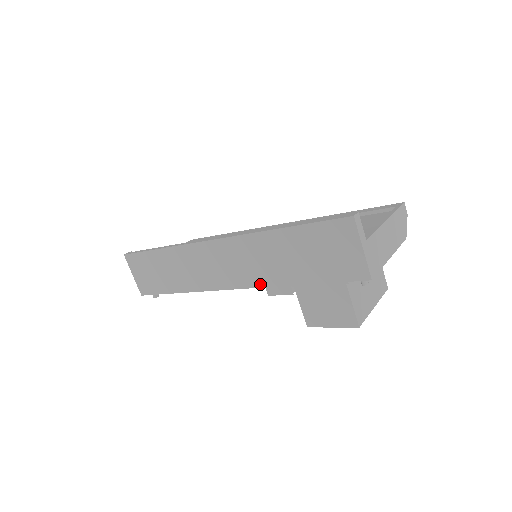
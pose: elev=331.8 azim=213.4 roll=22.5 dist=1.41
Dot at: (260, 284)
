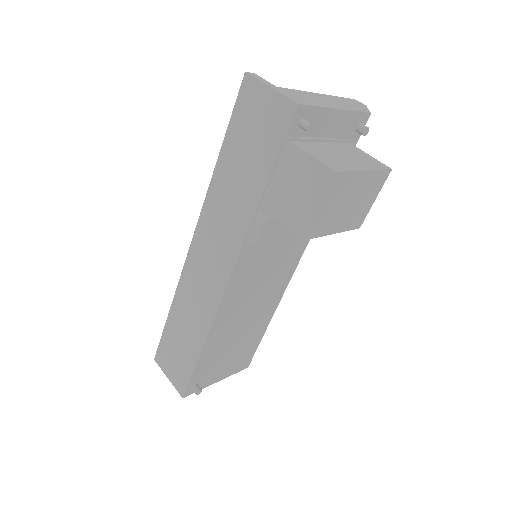
Dot at: (240, 243)
